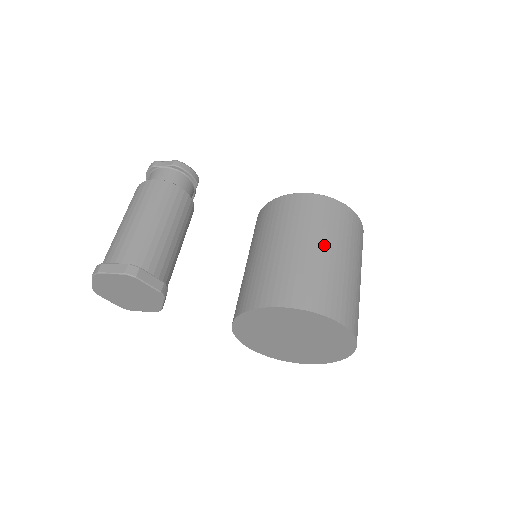
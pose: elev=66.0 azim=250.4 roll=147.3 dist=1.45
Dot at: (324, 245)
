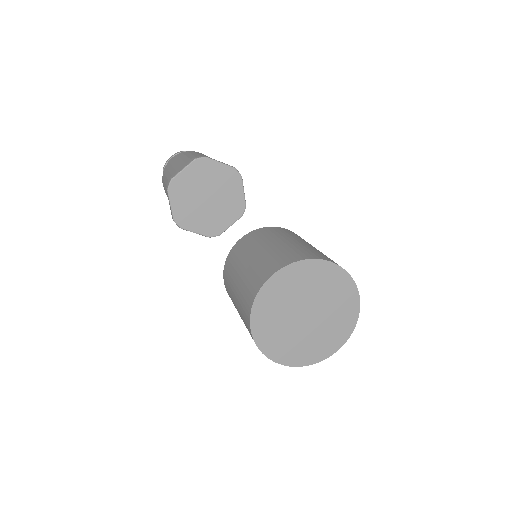
Dot at: occluded
